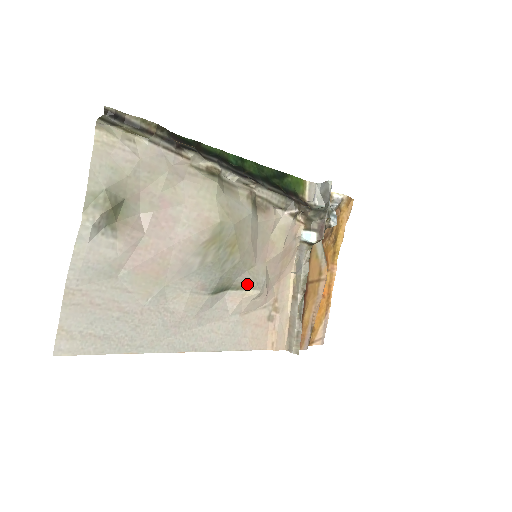
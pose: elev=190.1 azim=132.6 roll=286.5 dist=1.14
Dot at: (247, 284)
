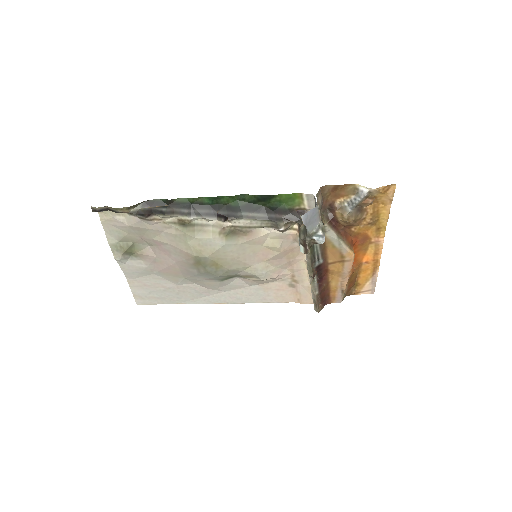
Dot at: (249, 276)
